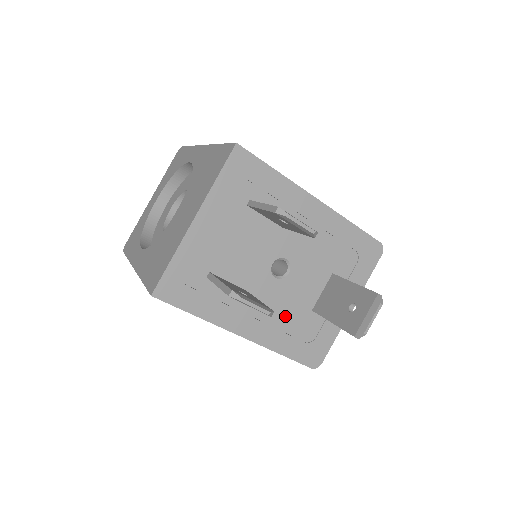
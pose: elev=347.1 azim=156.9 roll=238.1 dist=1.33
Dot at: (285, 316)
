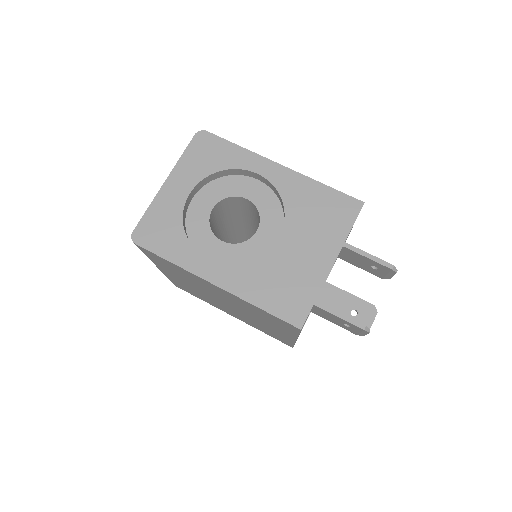
Dot at: occluded
